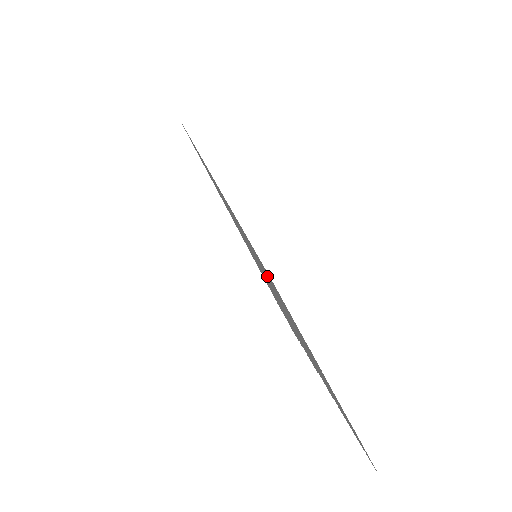
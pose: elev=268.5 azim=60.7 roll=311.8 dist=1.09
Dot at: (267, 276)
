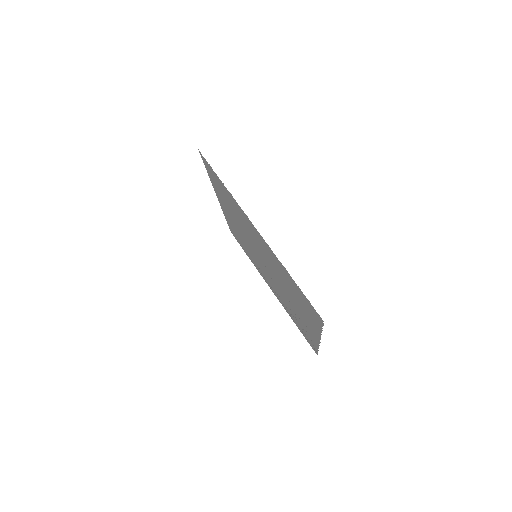
Dot at: (255, 251)
